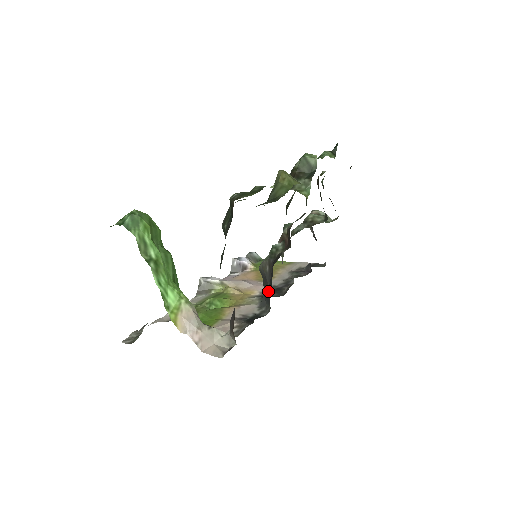
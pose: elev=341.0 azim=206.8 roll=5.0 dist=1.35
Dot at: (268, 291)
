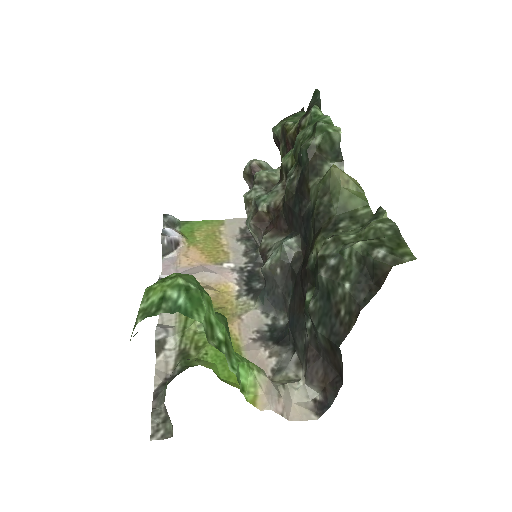
Dot at: (280, 296)
